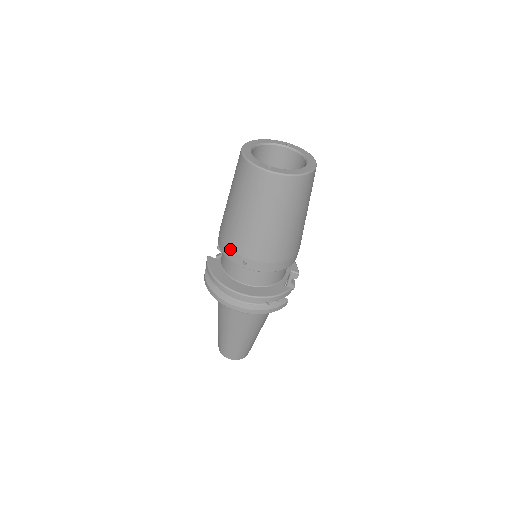
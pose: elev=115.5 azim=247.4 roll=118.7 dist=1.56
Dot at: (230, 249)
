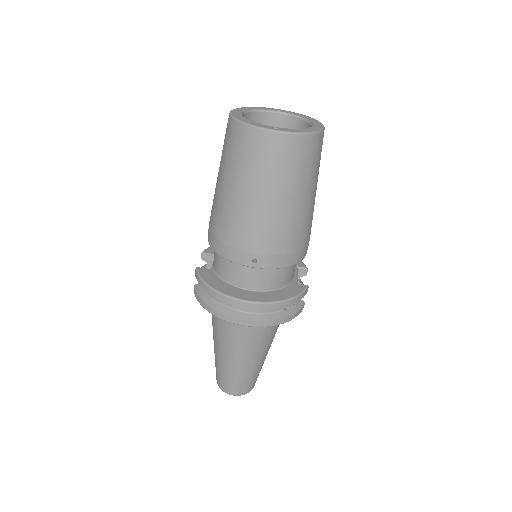
Dot at: (233, 247)
